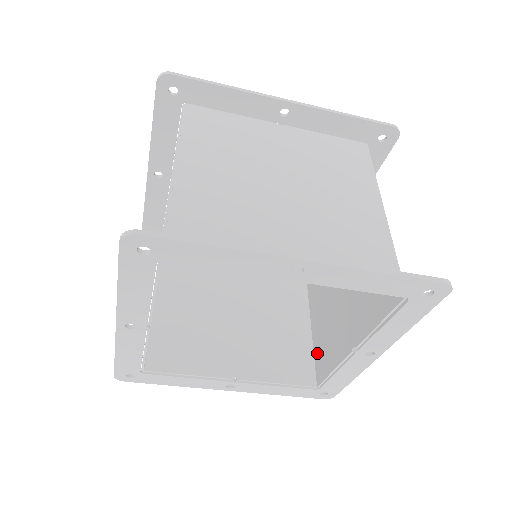
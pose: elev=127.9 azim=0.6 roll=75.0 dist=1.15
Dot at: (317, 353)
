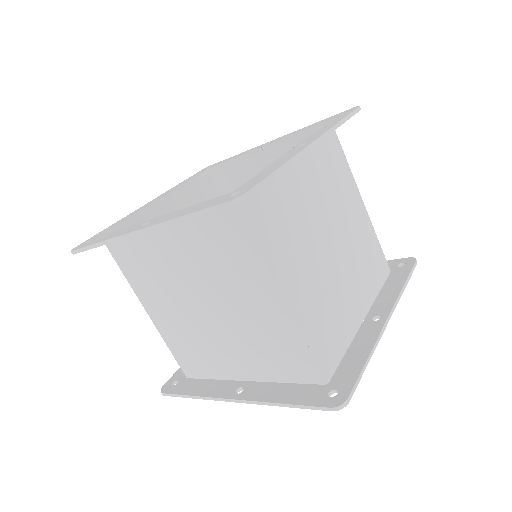
Dot at: occluded
